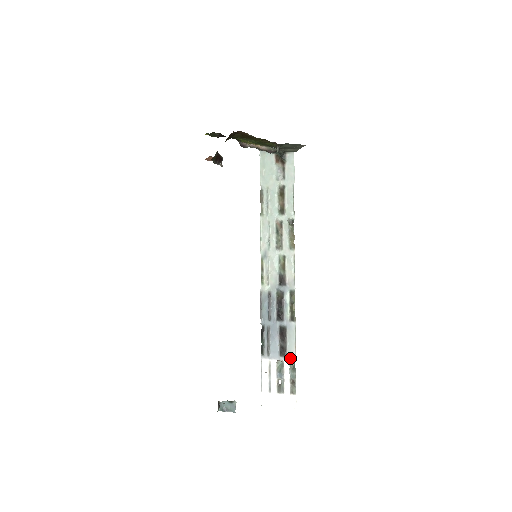
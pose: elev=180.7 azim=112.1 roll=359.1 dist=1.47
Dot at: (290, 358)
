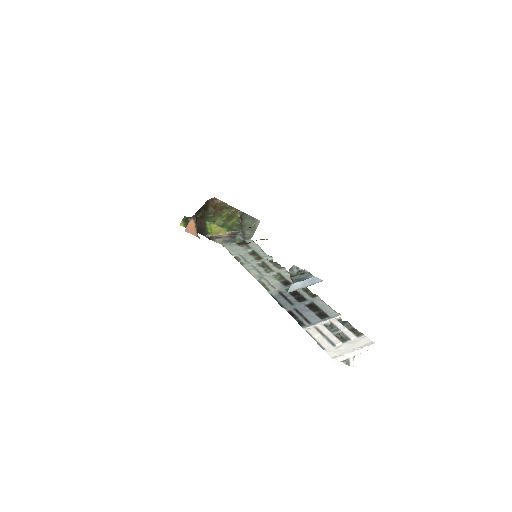
Dot at: (334, 316)
